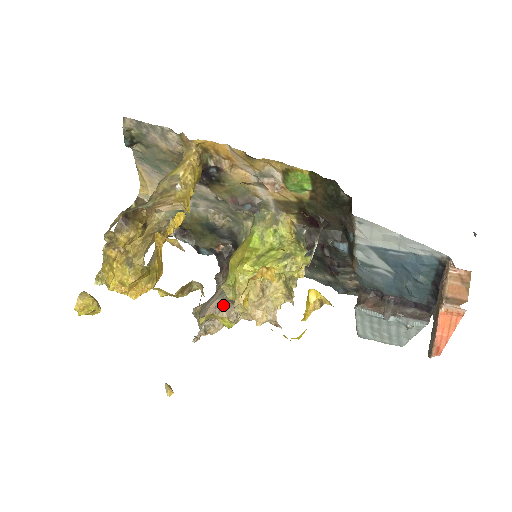
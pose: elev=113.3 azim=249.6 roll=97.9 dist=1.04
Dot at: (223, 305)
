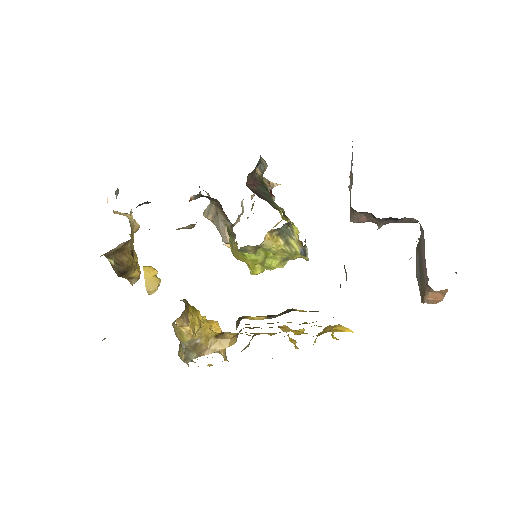
Dot at: (233, 226)
